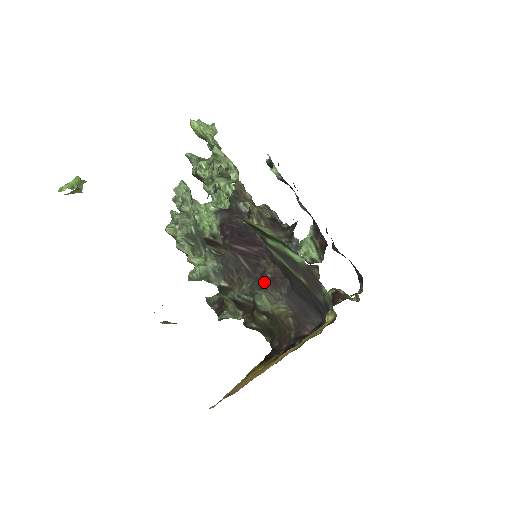
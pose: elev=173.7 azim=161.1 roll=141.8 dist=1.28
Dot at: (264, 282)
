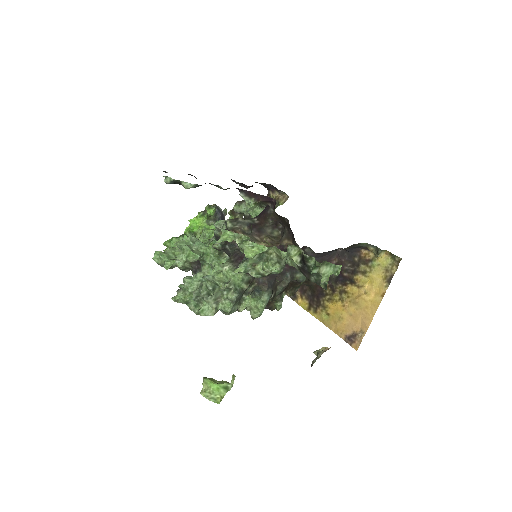
Dot at: (294, 267)
